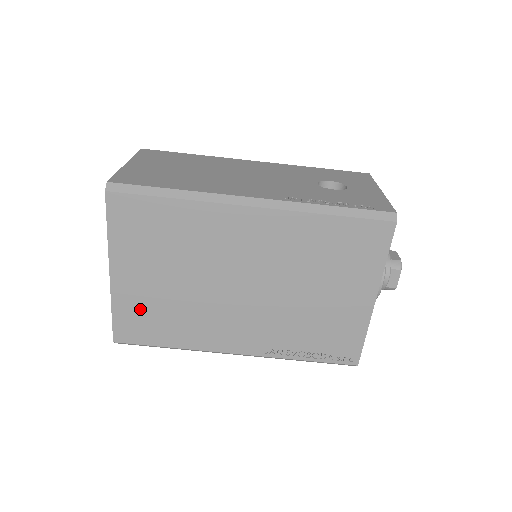
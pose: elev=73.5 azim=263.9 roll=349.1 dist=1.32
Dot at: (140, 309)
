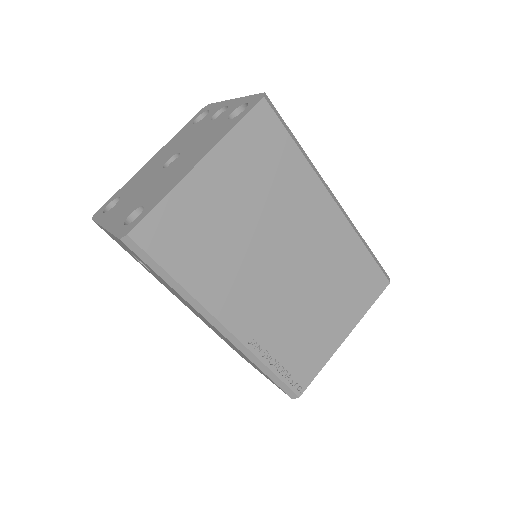
Dot at: (190, 219)
